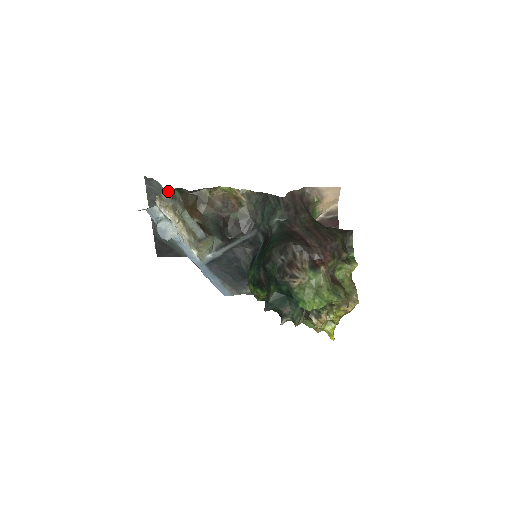
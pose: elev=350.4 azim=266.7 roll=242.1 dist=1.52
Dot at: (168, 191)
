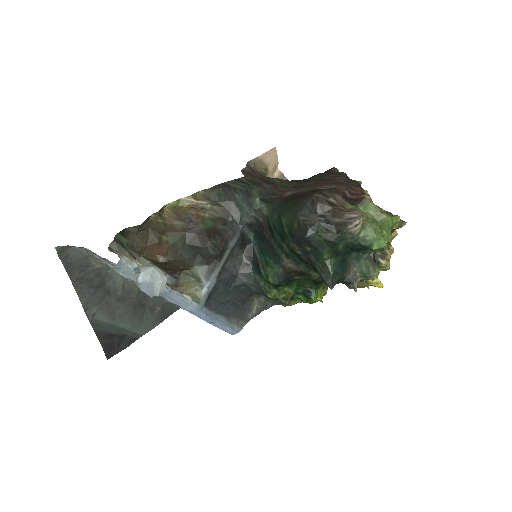
Dot at: occluded
